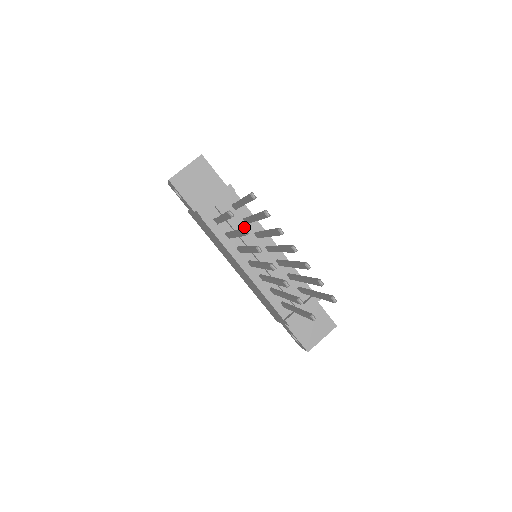
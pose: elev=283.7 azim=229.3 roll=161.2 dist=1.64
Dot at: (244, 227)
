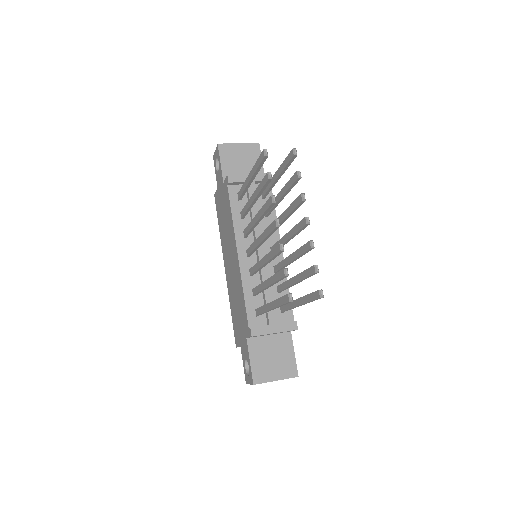
Dot at: occluded
